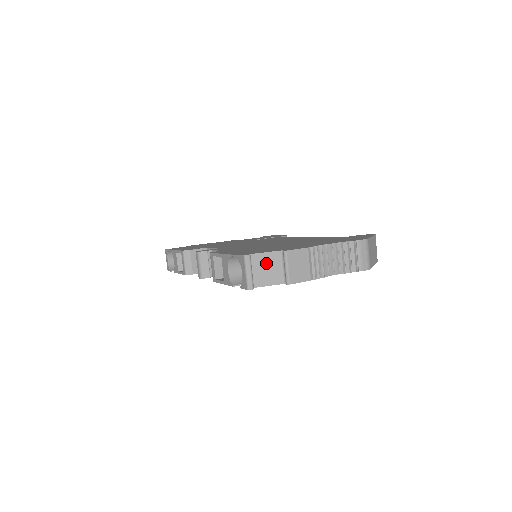
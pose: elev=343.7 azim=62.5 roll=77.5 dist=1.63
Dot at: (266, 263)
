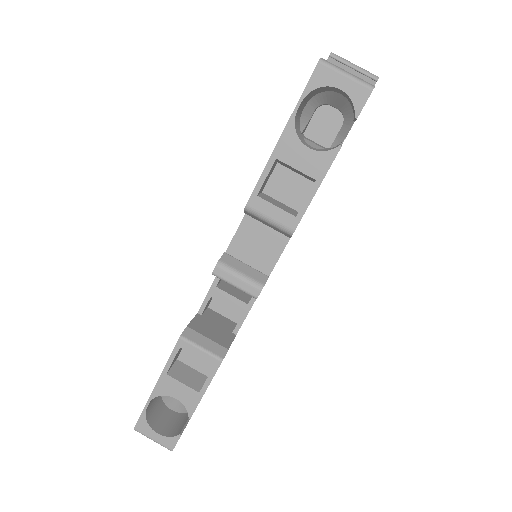
Dot at: occluded
